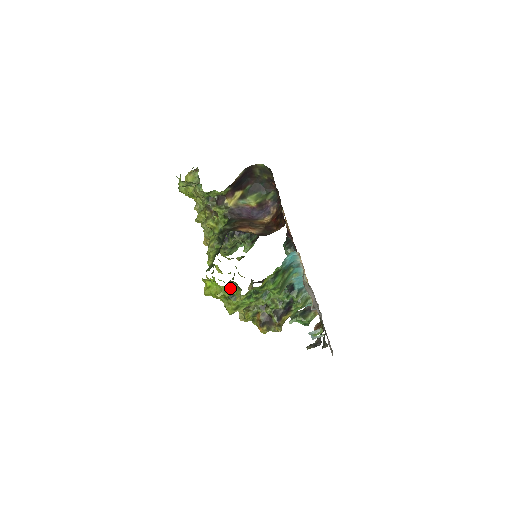
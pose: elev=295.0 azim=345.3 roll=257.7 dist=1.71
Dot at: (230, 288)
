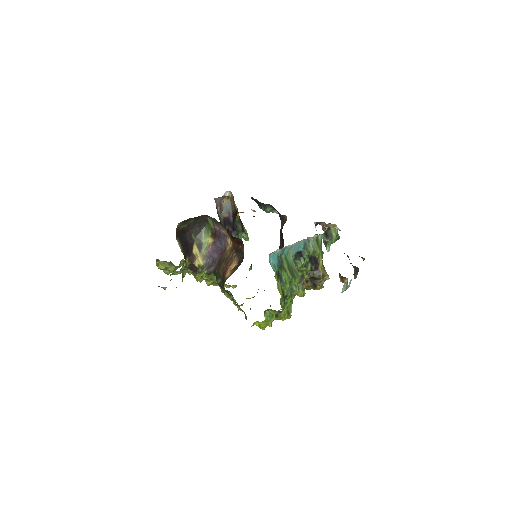
Dot at: (269, 315)
